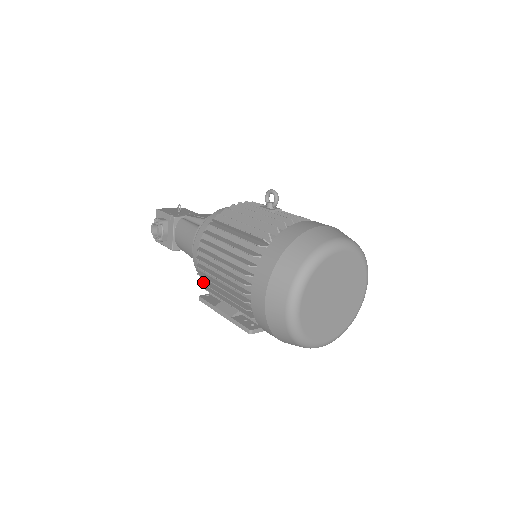
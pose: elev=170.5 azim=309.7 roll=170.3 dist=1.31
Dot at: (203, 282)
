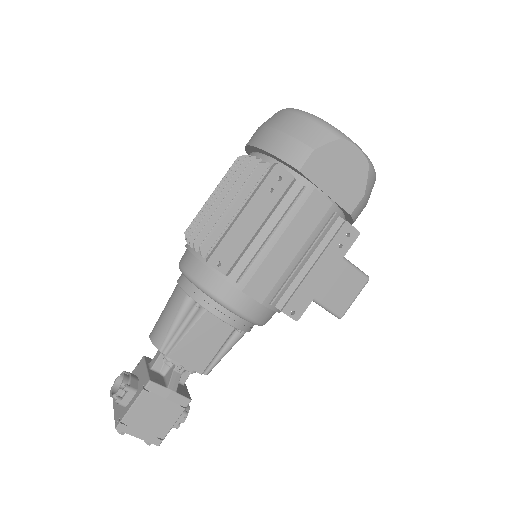
Dot at: (204, 242)
